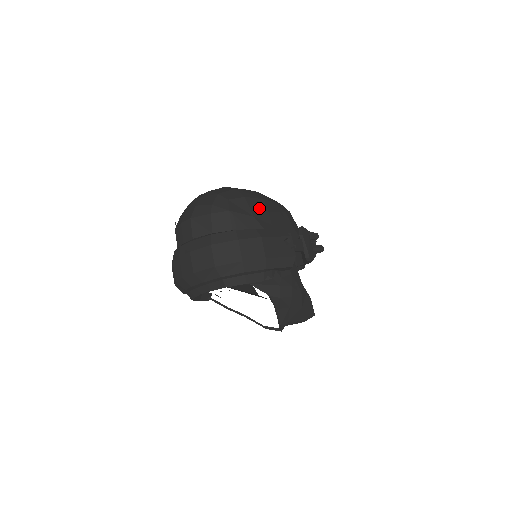
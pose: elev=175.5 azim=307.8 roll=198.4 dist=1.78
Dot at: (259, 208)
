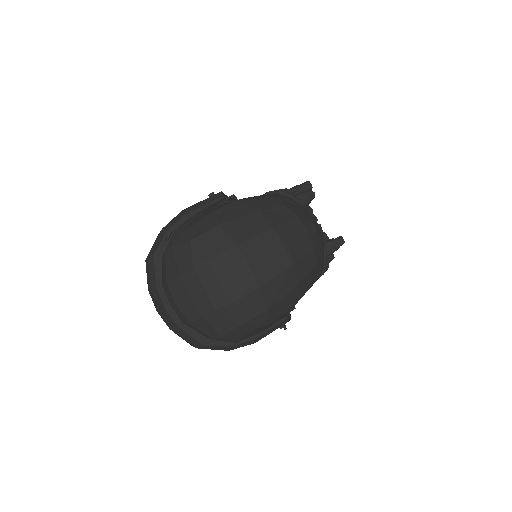
Dot at: occluded
